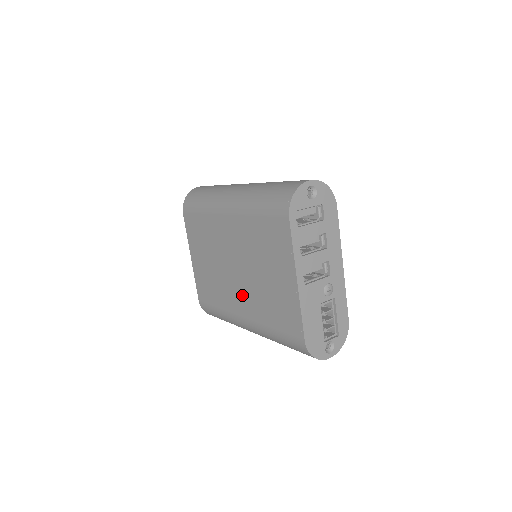
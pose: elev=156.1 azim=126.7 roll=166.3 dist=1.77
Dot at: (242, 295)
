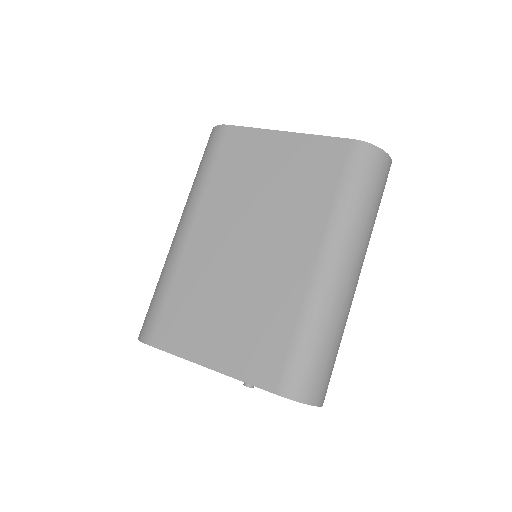
Dot at: (285, 245)
